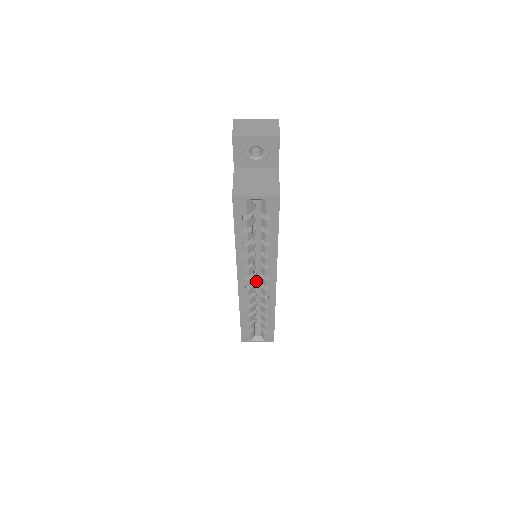
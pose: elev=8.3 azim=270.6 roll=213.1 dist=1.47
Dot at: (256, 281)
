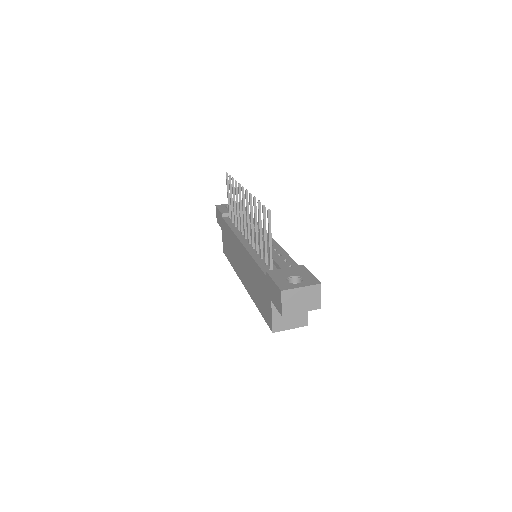
Dot at: occluded
